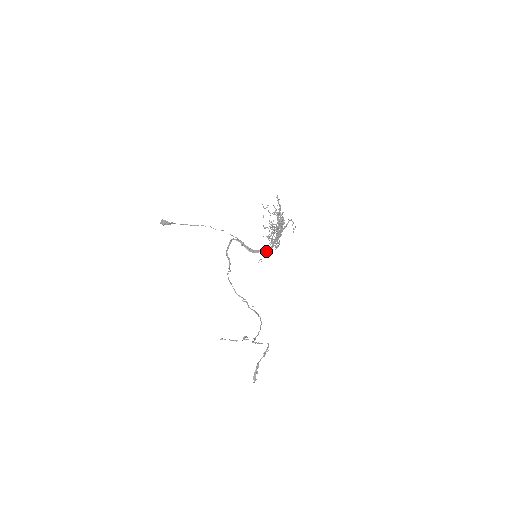
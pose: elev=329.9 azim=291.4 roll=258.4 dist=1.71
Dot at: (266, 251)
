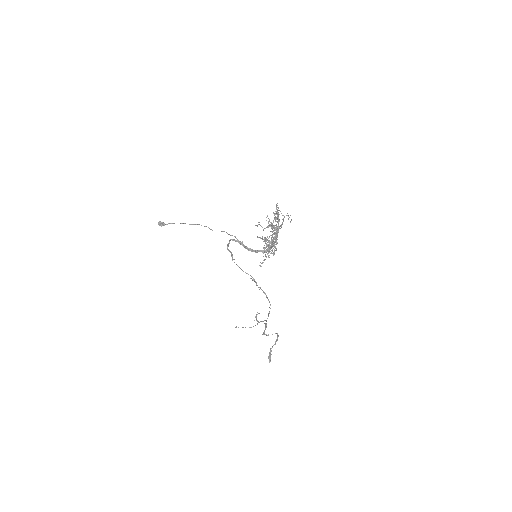
Dot at: (265, 252)
